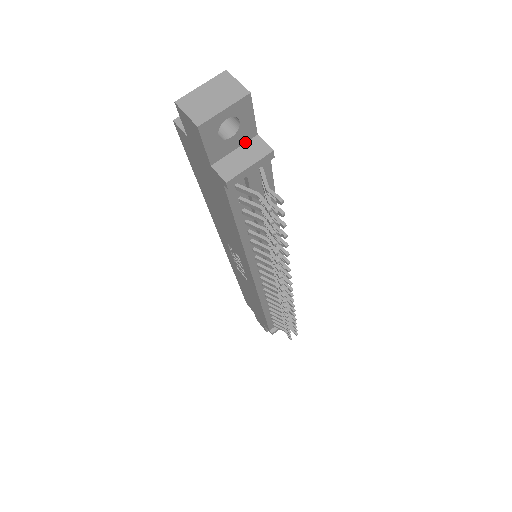
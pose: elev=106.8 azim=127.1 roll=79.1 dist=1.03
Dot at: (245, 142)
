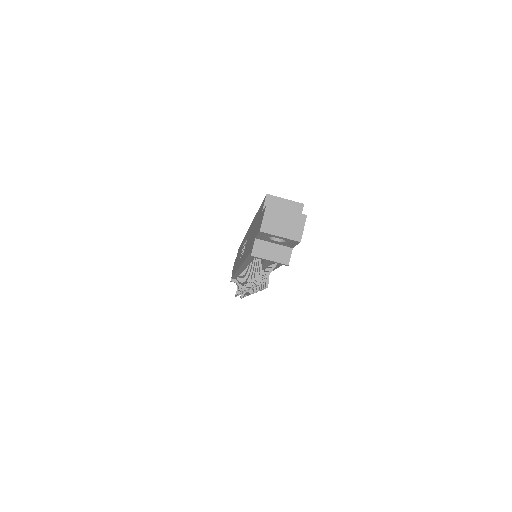
Dot at: (283, 245)
